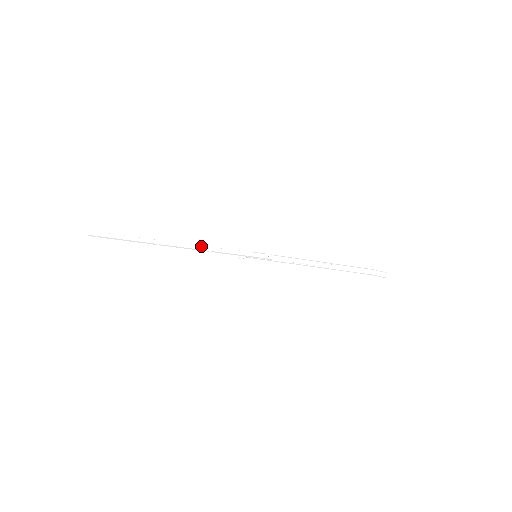
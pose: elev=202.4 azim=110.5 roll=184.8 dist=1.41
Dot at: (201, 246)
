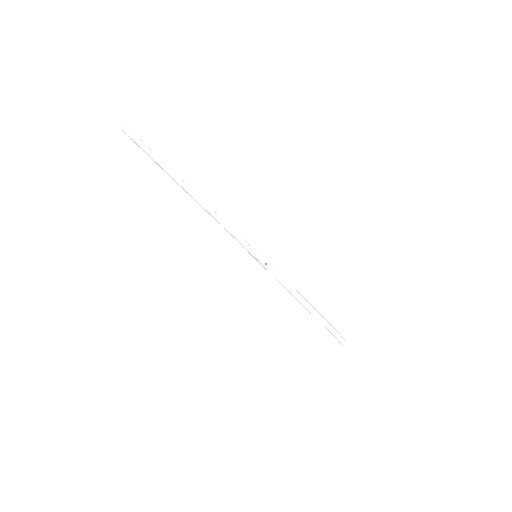
Dot at: (217, 214)
